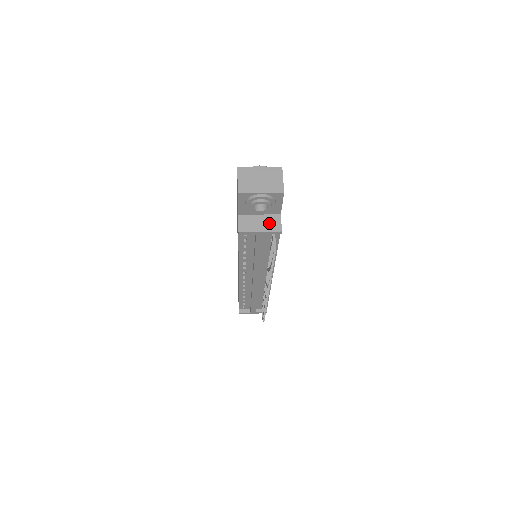
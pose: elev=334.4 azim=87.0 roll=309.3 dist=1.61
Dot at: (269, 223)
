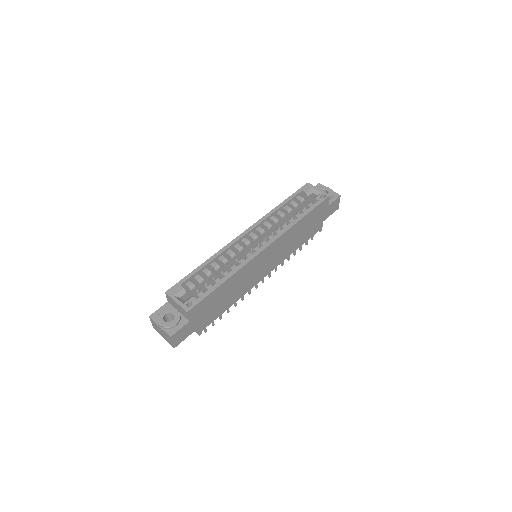
Dot at: occluded
